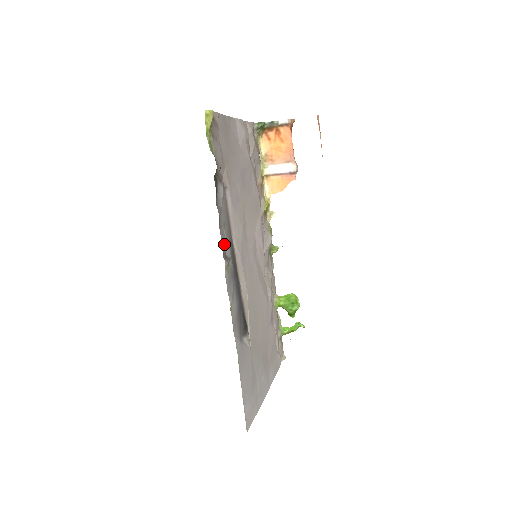
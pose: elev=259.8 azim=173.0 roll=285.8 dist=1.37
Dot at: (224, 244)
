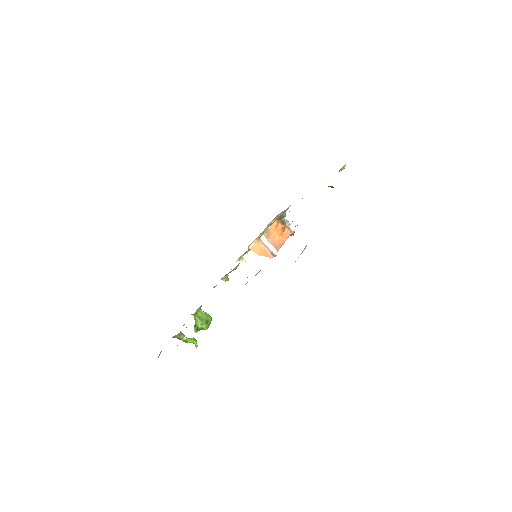
Dot at: occluded
